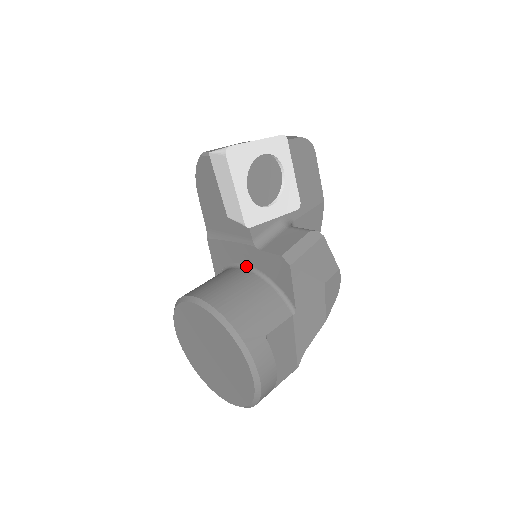
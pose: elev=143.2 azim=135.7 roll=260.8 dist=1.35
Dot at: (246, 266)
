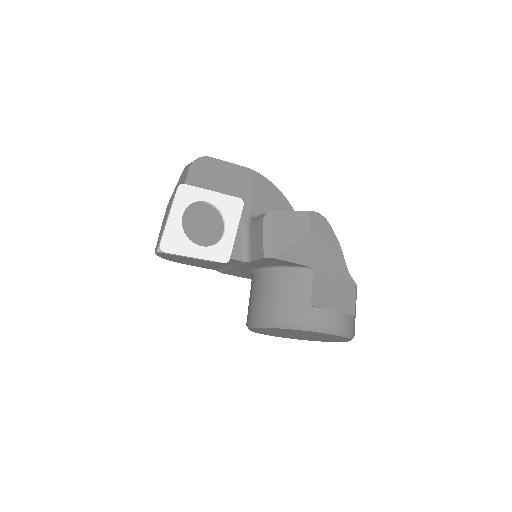
Dot at: (257, 269)
